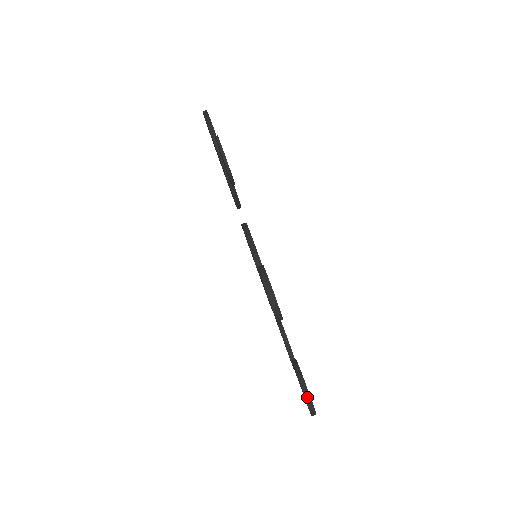
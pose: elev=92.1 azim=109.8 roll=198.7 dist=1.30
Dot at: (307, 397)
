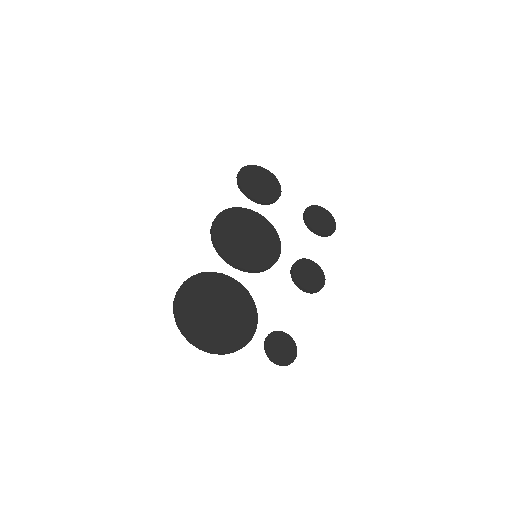
Dot at: occluded
